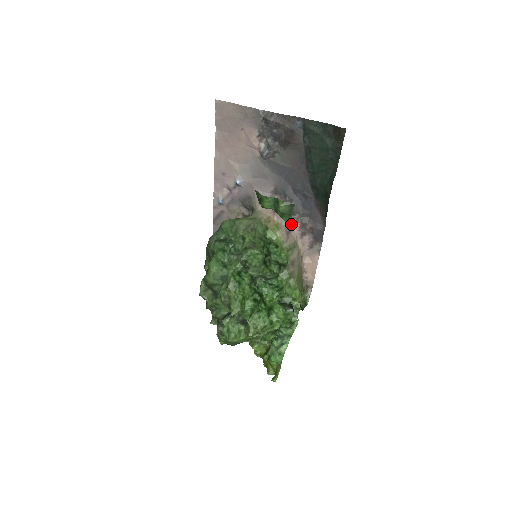
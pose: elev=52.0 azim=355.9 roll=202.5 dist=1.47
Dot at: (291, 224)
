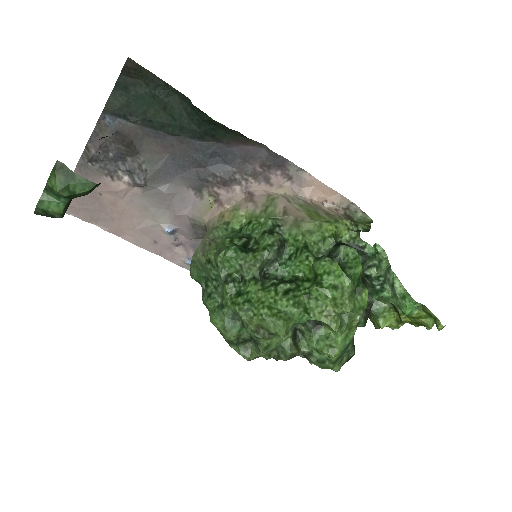
Dot at: (246, 190)
